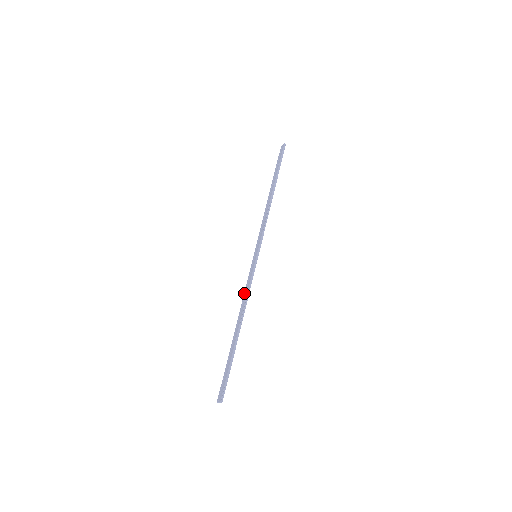
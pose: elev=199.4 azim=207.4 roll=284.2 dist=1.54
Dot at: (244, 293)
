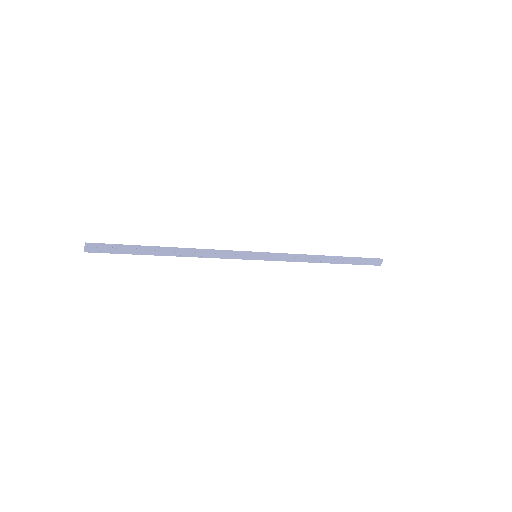
Dot at: (212, 255)
